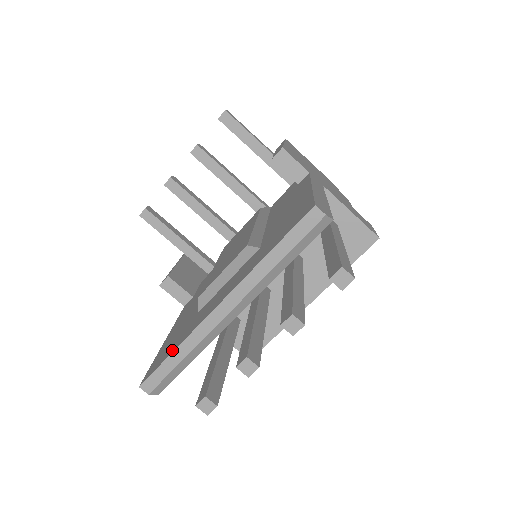
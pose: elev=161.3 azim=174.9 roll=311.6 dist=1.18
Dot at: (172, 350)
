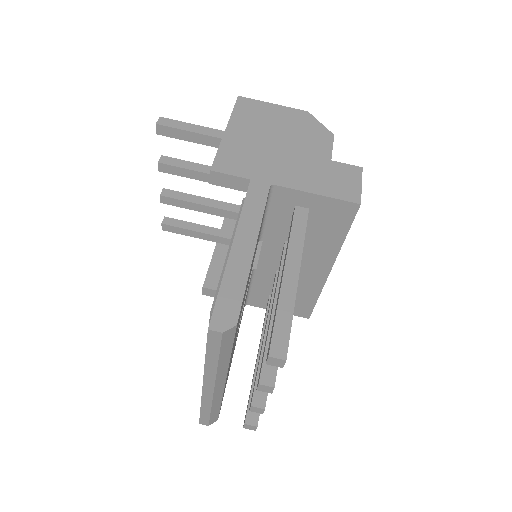
Dot at: occluded
